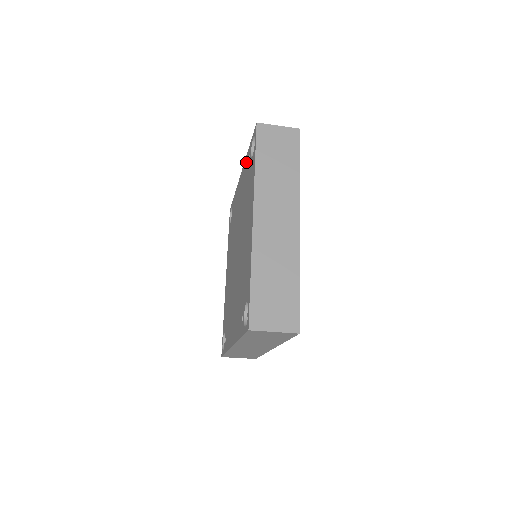
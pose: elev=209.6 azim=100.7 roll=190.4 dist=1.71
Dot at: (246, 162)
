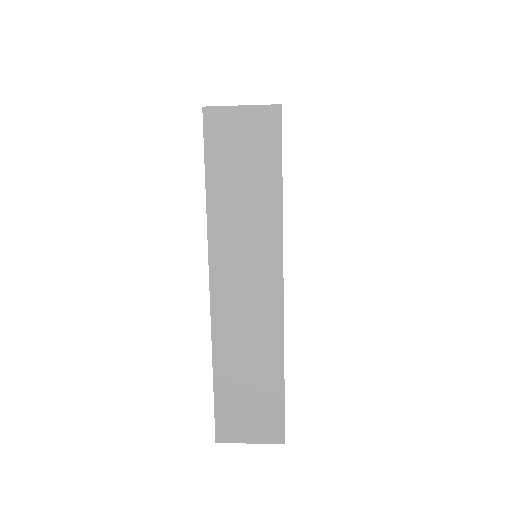
Dot at: occluded
